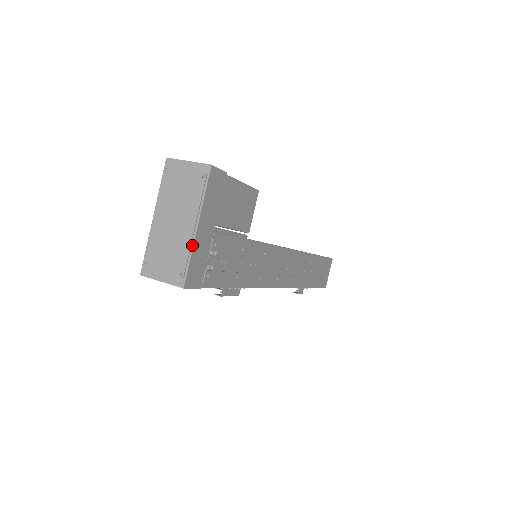
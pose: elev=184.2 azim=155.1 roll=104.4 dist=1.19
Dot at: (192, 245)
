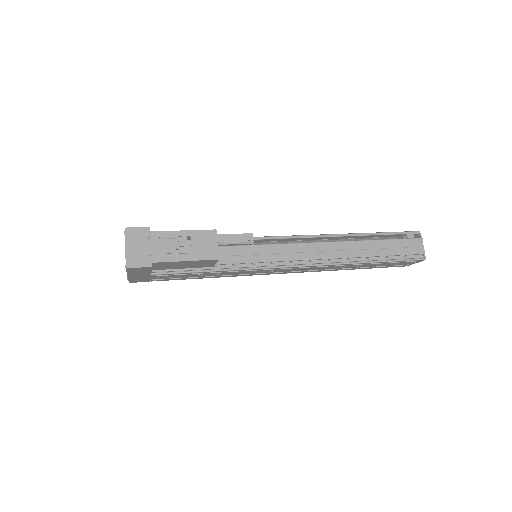
Dot at: occluded
